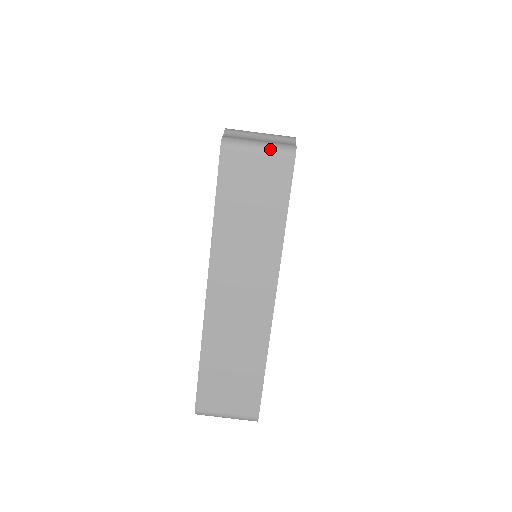
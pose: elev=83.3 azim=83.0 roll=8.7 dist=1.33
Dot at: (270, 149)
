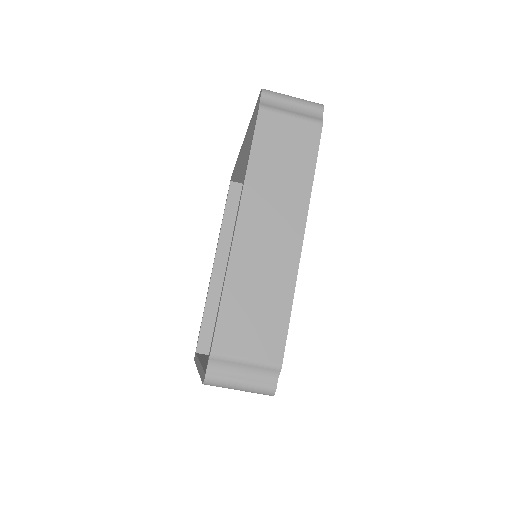
Dot at: (250, 391)
